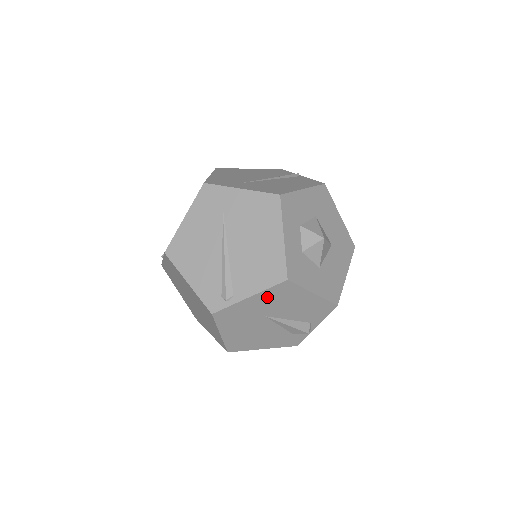
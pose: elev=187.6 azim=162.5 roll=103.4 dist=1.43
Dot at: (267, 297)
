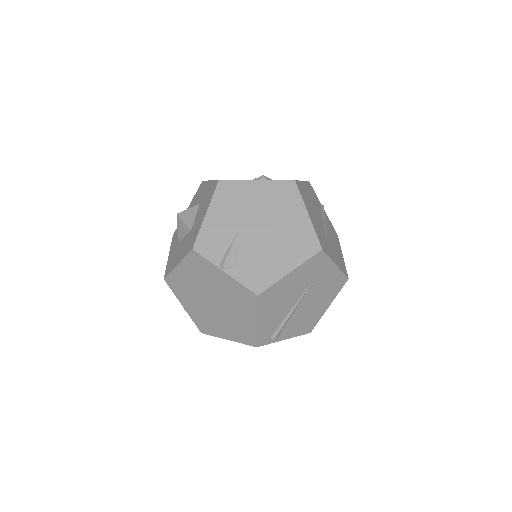
Dot at: occluded
